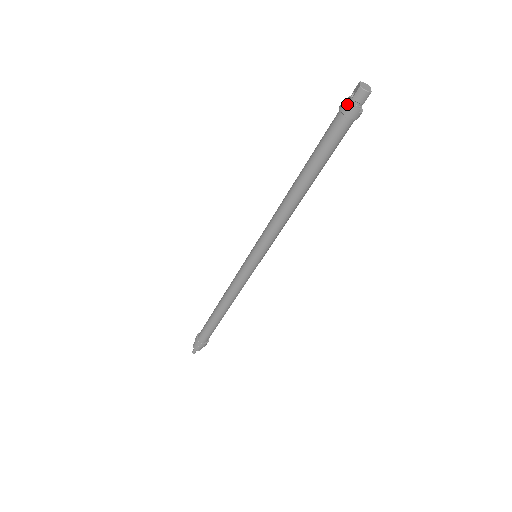
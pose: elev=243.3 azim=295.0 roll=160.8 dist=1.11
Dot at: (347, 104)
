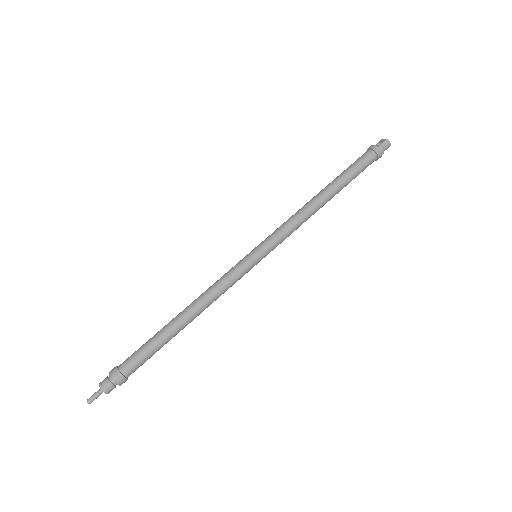
Dot at: (376, 147)
